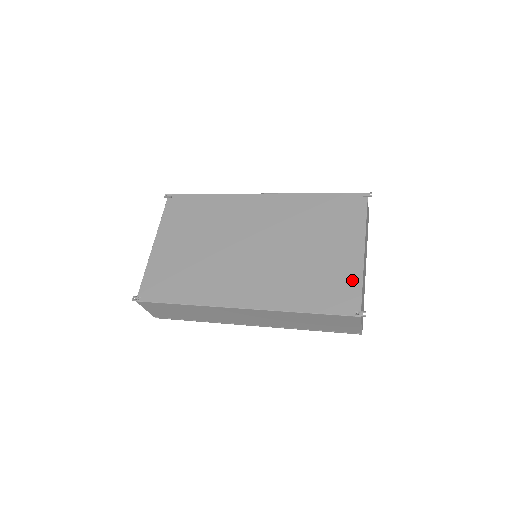
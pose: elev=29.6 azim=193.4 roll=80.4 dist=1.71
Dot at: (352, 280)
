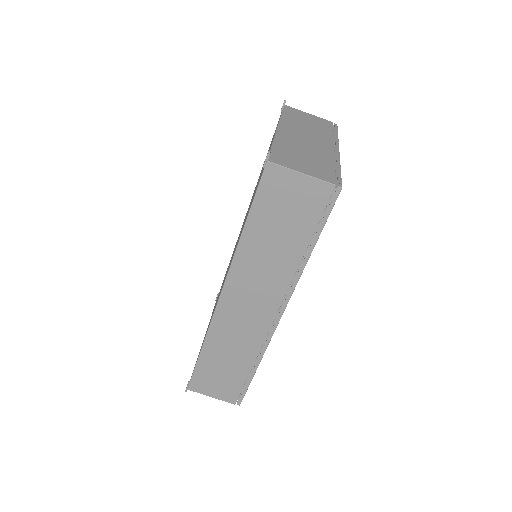
Dot at: occluded
